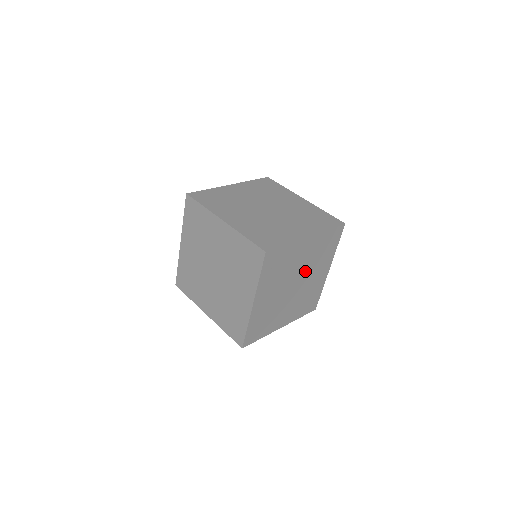
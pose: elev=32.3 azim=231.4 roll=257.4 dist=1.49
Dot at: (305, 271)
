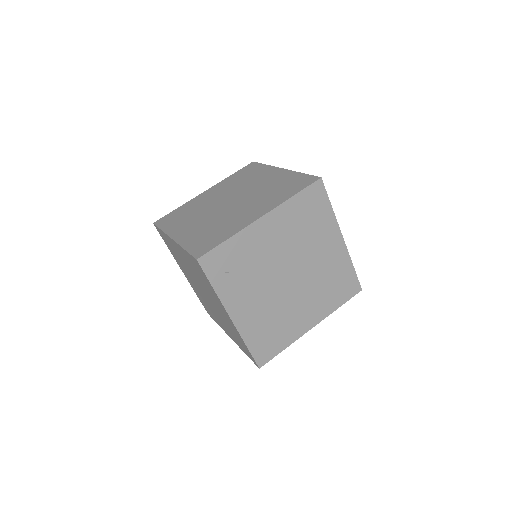
Dot at: (295, 255)
